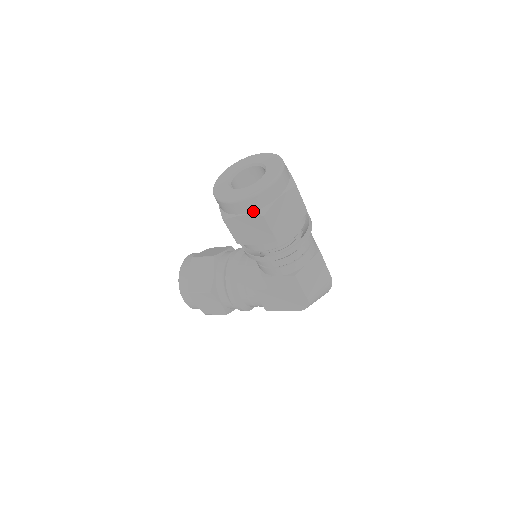
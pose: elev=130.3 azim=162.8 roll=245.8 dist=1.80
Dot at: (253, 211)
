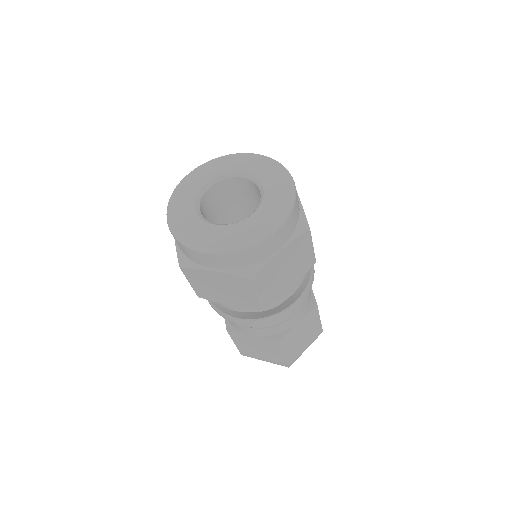
Dot at: (180, 248)
